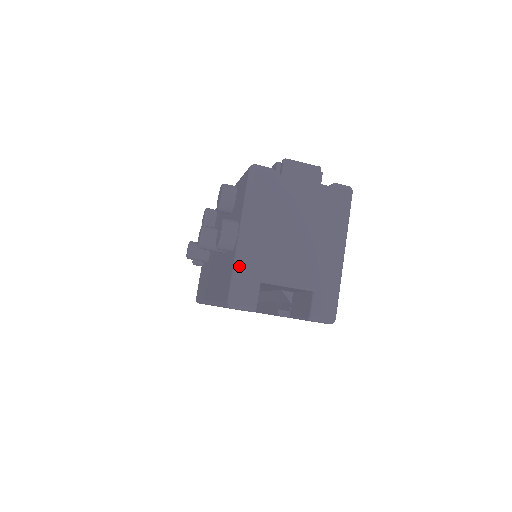
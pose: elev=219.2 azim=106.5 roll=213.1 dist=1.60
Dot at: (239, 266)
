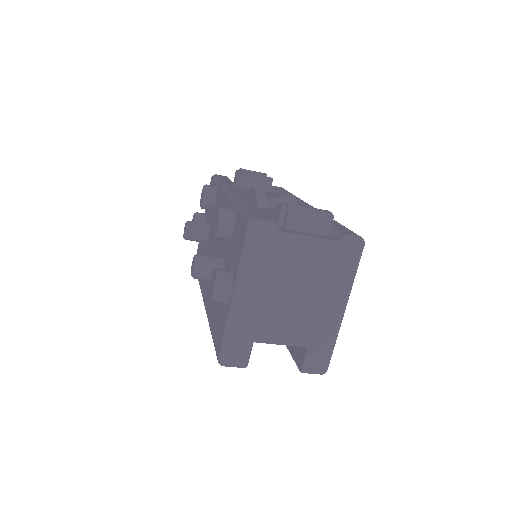
Dot at: (231, 329)
